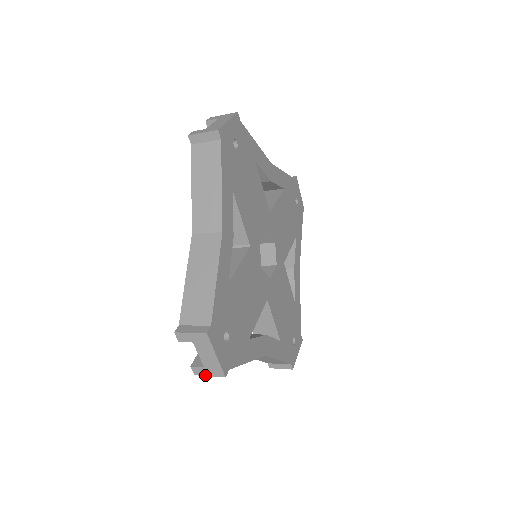
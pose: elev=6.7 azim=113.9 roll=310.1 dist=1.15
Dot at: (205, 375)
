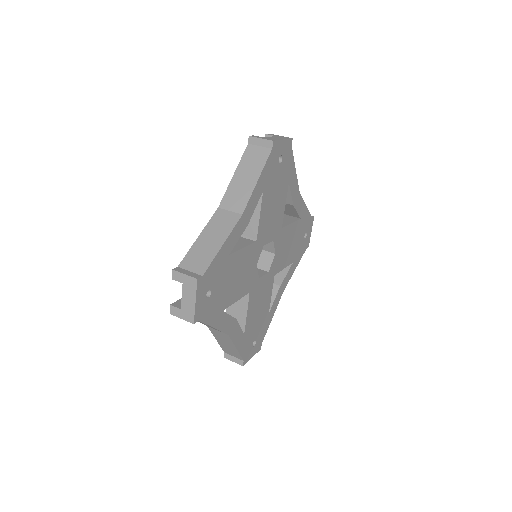
Dot at: (178, 316)
